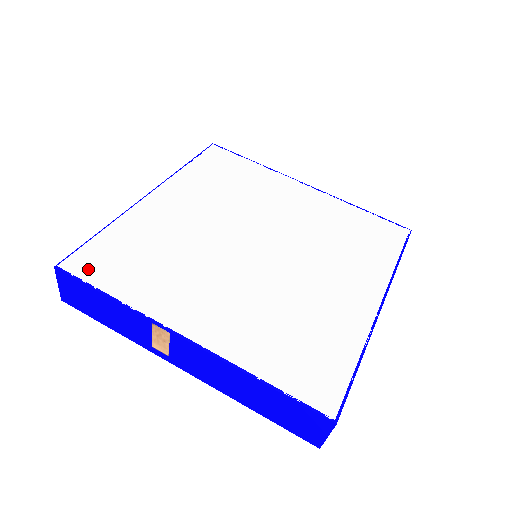
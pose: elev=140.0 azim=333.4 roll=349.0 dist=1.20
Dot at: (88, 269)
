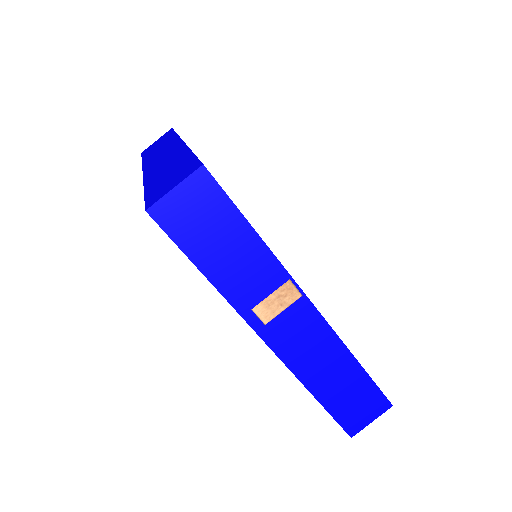
Dot at: occluded
